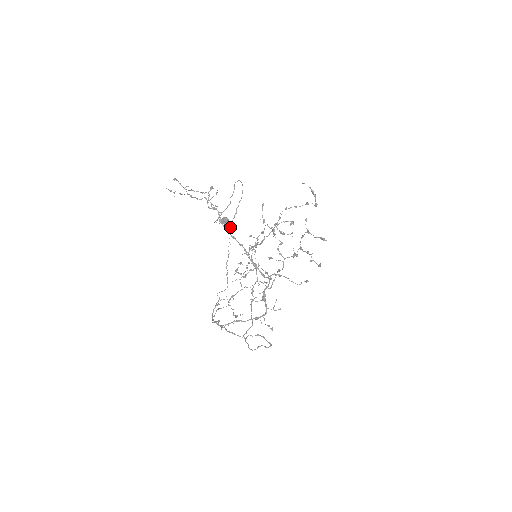
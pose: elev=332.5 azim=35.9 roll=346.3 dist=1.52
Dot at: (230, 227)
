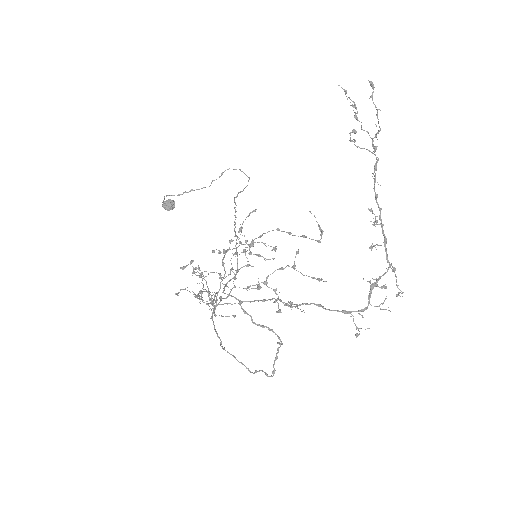
Dot at: (236, 205)
